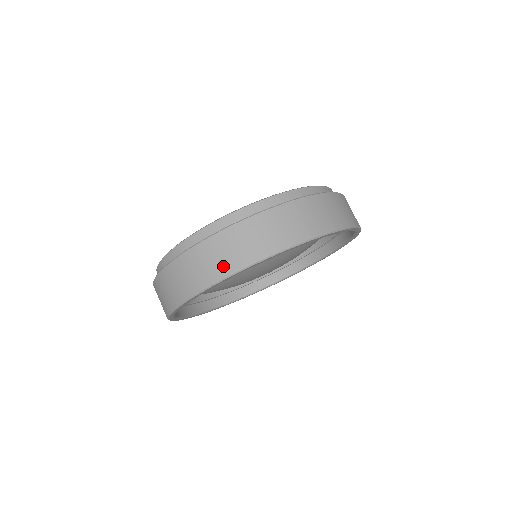
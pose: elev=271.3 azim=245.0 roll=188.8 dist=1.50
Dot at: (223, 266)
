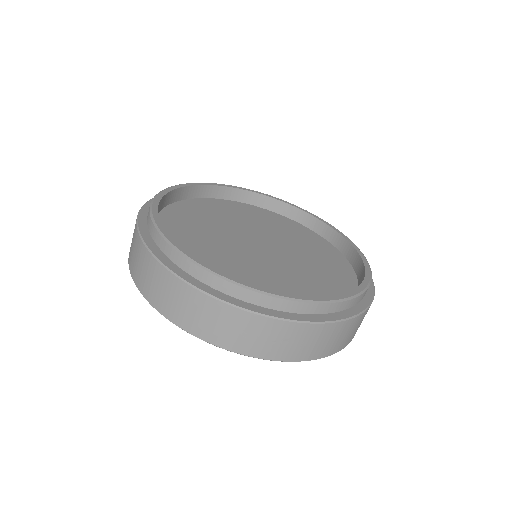
Dot at: (228, 339)
